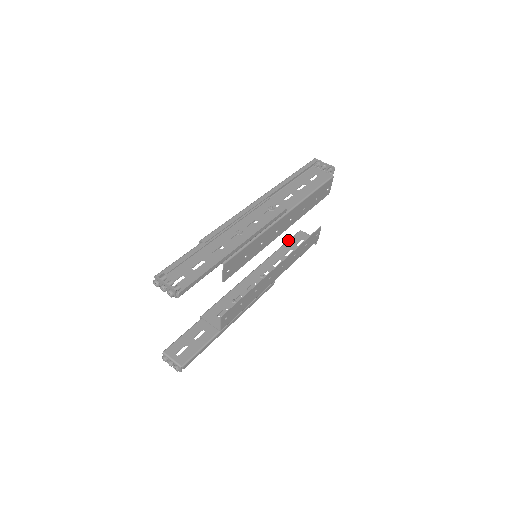
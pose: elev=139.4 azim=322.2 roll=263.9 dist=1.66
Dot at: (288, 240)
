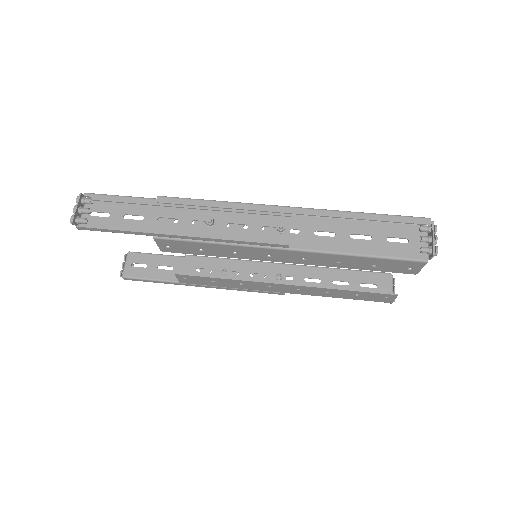
Dot at: (361, 270)
